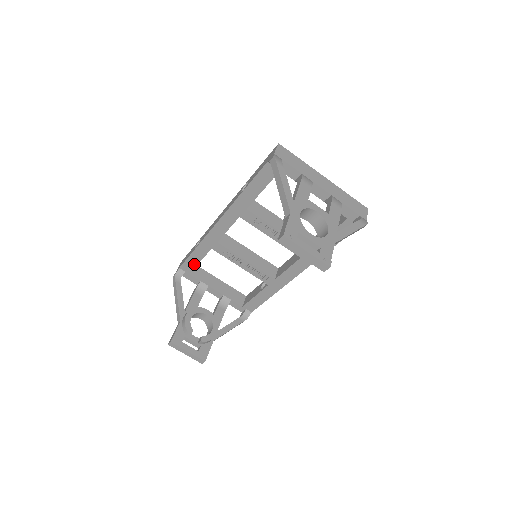
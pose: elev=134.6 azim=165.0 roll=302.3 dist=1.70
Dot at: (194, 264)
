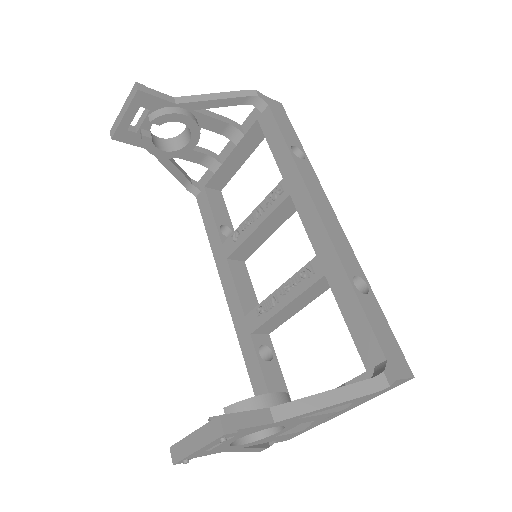
Dot at: (264, 391)
